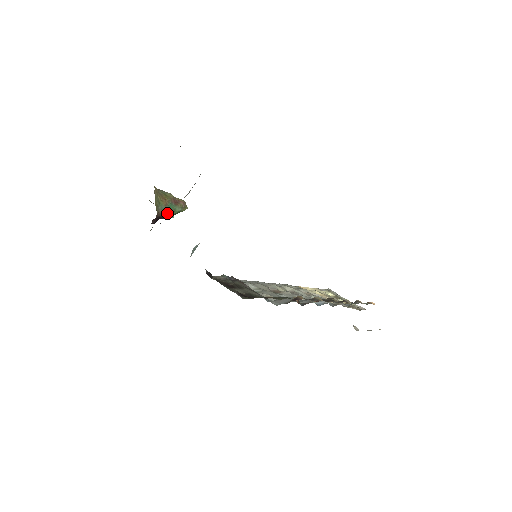
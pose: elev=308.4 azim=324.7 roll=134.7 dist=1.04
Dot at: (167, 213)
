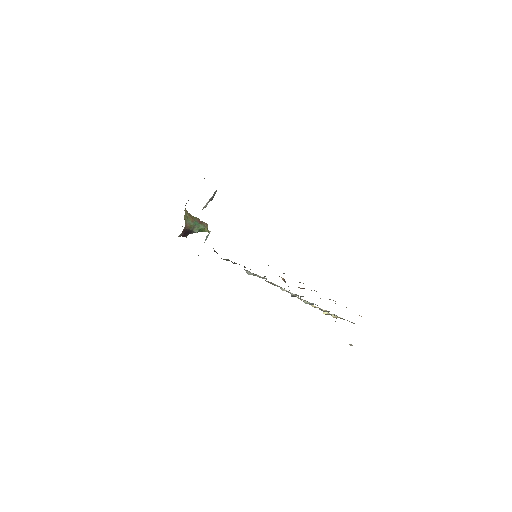
Dot at: (193, 228)
